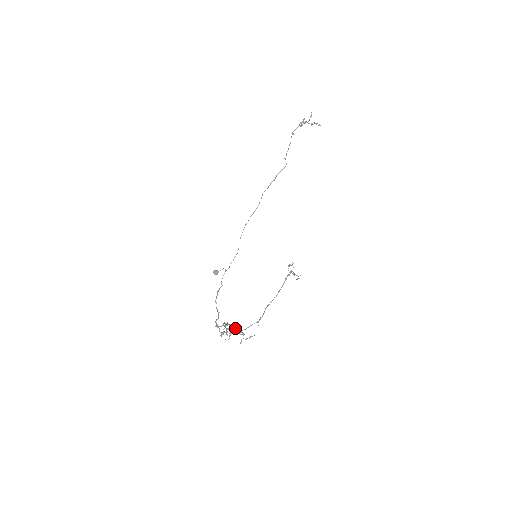
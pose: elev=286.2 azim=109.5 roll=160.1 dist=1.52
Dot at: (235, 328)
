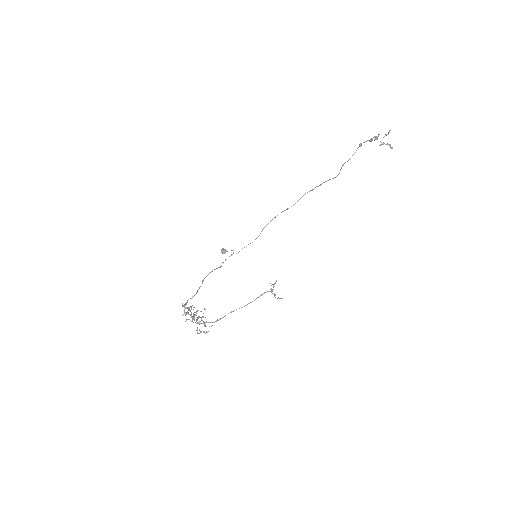
Dot at: (192, 317)
